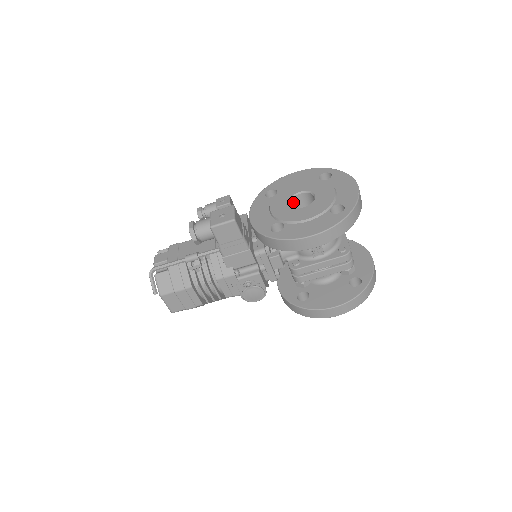
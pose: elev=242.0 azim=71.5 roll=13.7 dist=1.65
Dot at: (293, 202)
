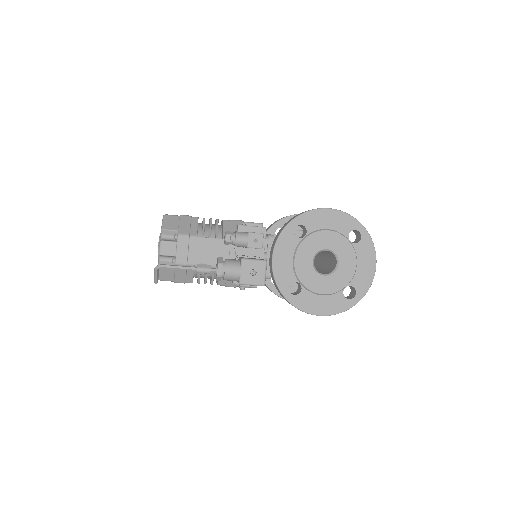
Dot at: (316, 253)
